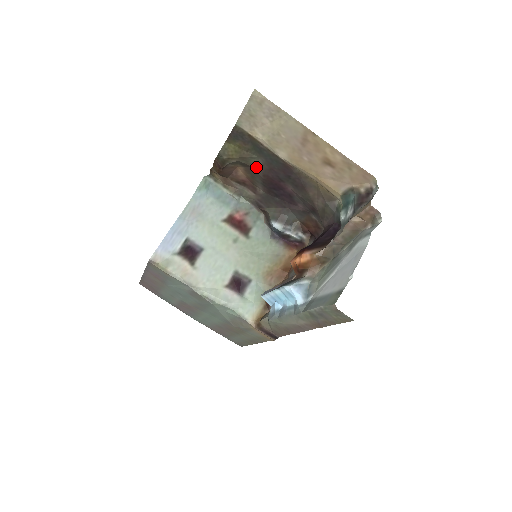
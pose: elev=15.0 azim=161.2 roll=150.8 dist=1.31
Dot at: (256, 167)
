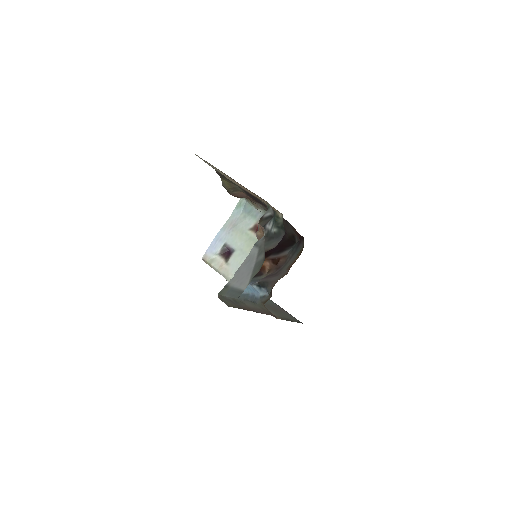
Dot at: occluded
